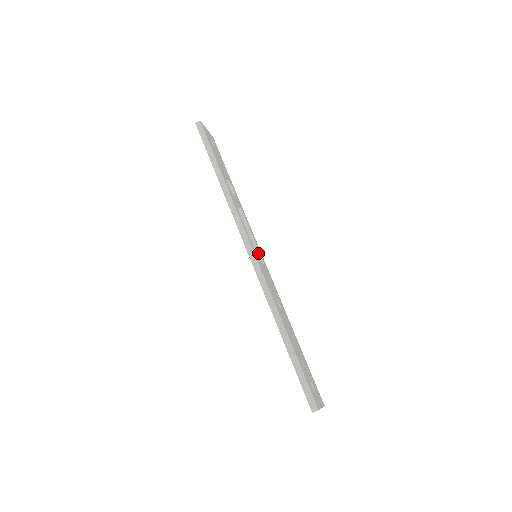
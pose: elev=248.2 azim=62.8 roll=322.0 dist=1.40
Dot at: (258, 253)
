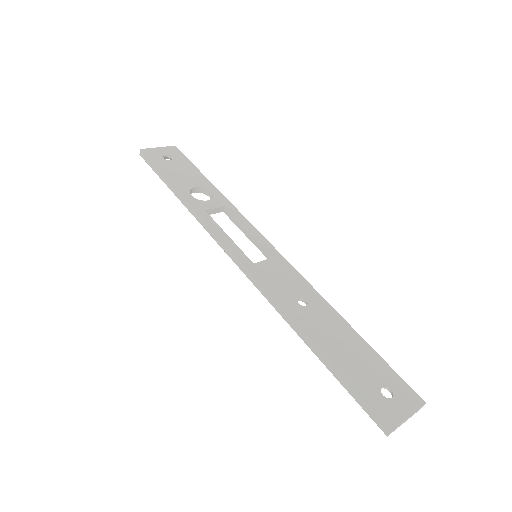
Dot at: (262, 248)
